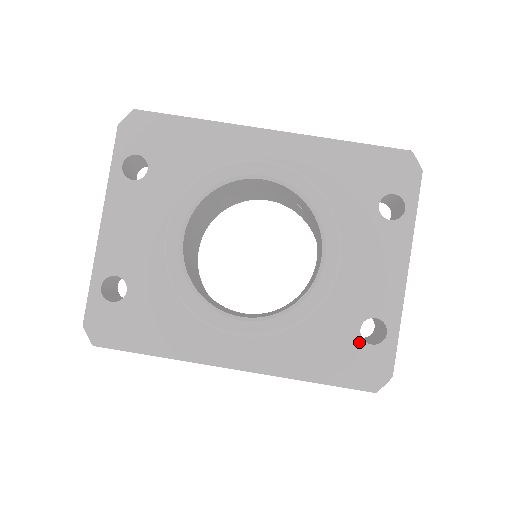
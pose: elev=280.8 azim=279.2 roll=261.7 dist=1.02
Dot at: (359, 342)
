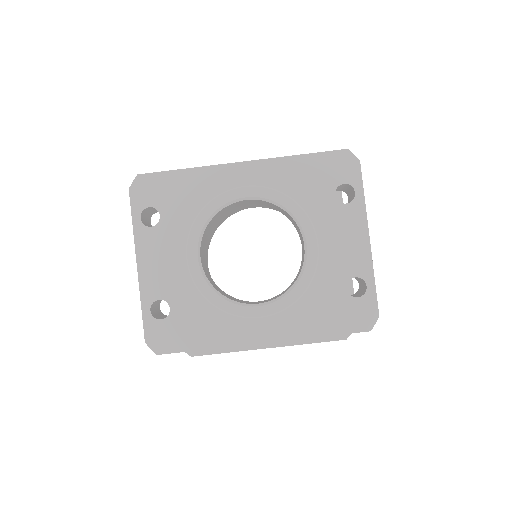
Dot at: (348, 298)
